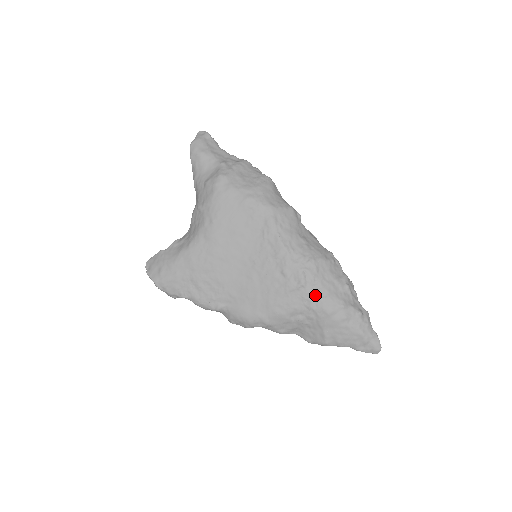
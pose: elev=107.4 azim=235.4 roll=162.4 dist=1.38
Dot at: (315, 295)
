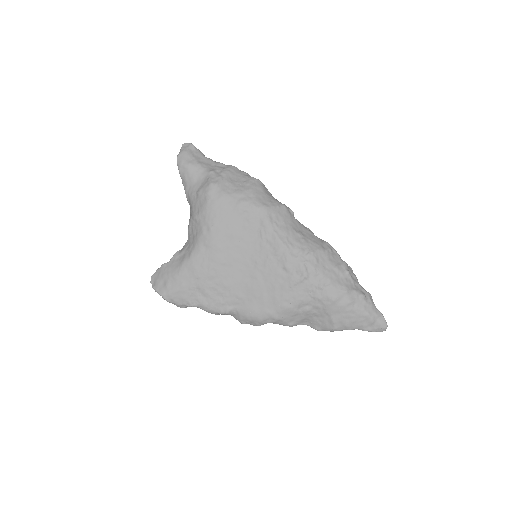
Dot at: (319, 285)
